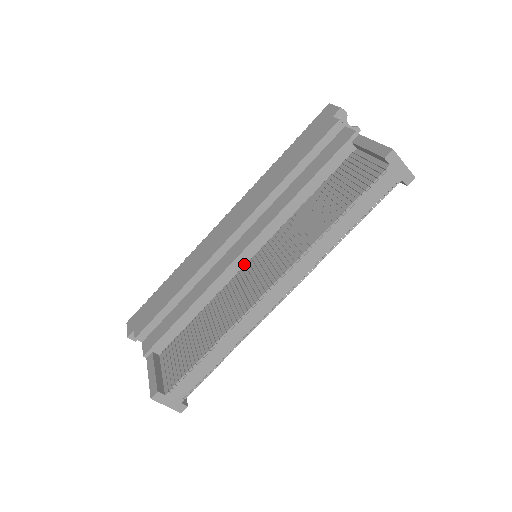
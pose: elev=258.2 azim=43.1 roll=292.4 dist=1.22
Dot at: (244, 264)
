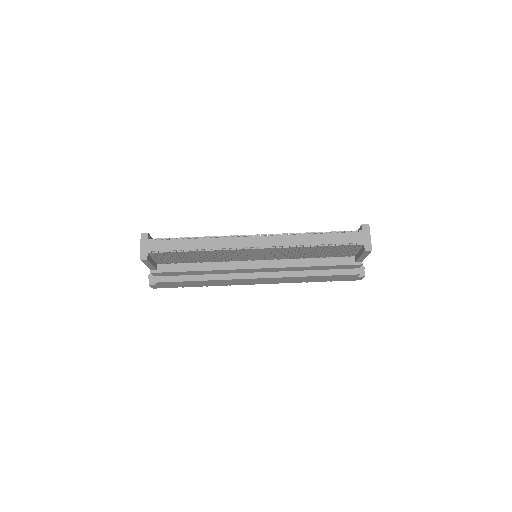
Dot at: occluded
